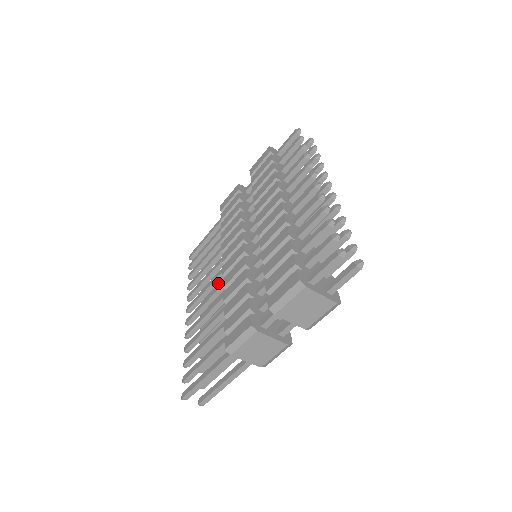
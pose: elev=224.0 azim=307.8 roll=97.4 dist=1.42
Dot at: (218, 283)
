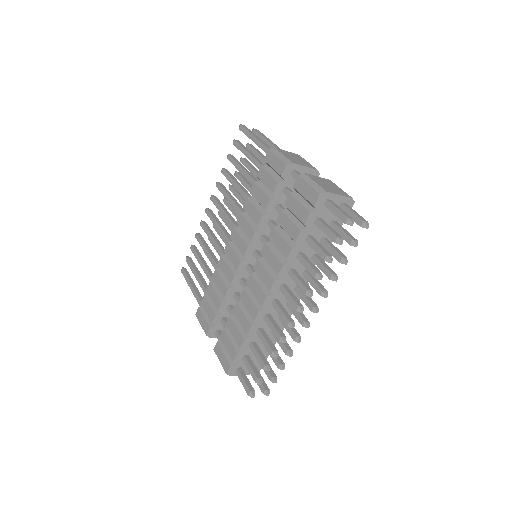
Dot at: (242, 199)
